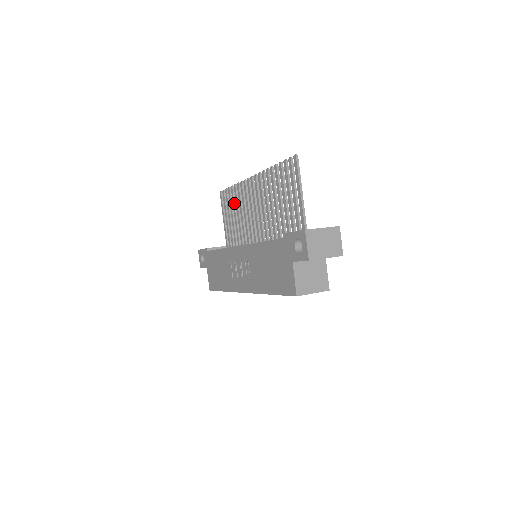
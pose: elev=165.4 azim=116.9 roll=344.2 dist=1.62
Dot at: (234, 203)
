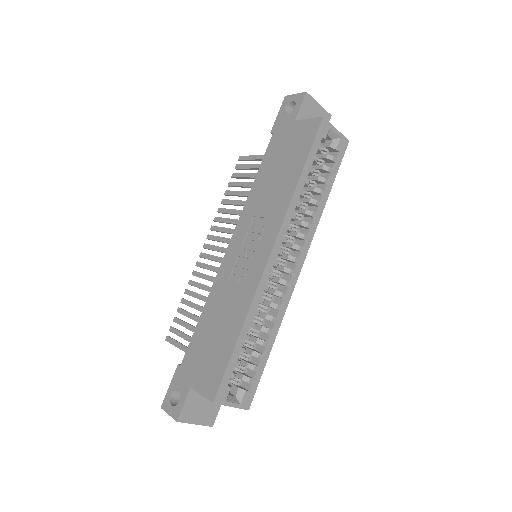
Dot at: (193, 303)
